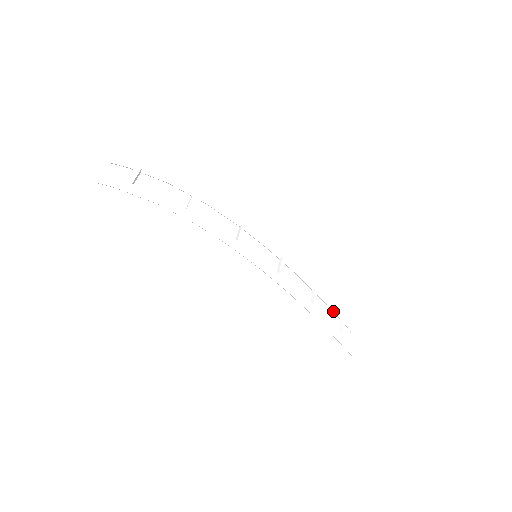
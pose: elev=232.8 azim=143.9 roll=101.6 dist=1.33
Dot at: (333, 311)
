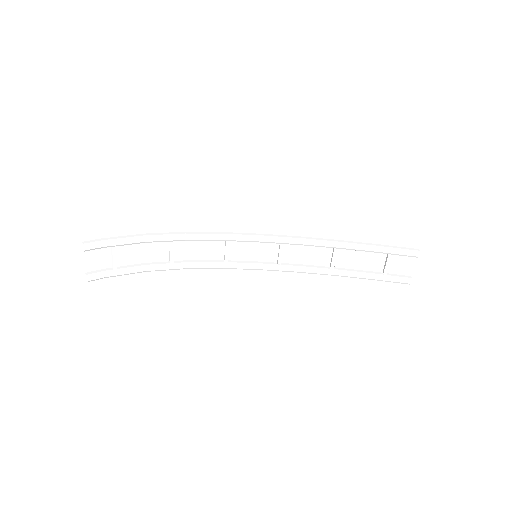
Dot at: (369, 273)
